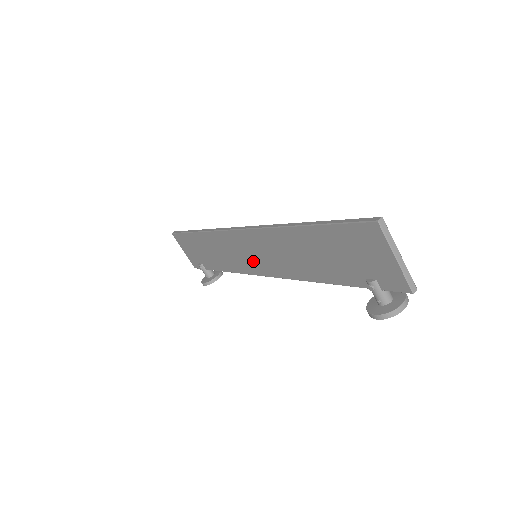
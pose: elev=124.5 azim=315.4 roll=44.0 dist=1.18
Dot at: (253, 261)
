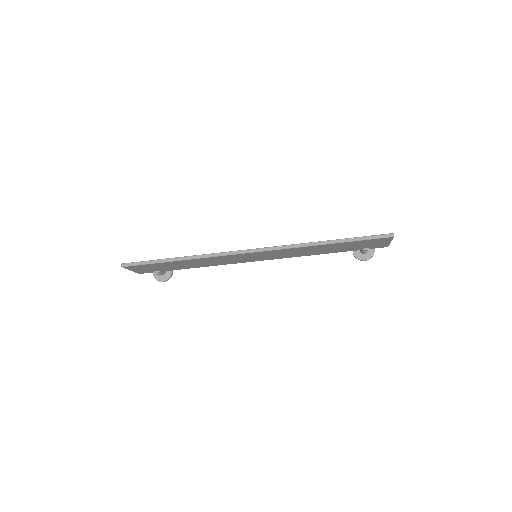
Dot at: (252, 259)
